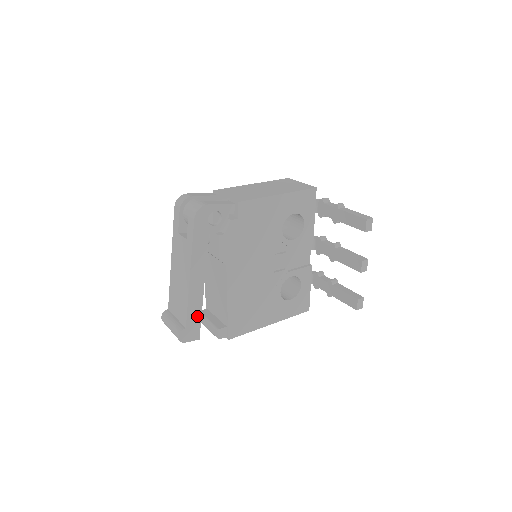
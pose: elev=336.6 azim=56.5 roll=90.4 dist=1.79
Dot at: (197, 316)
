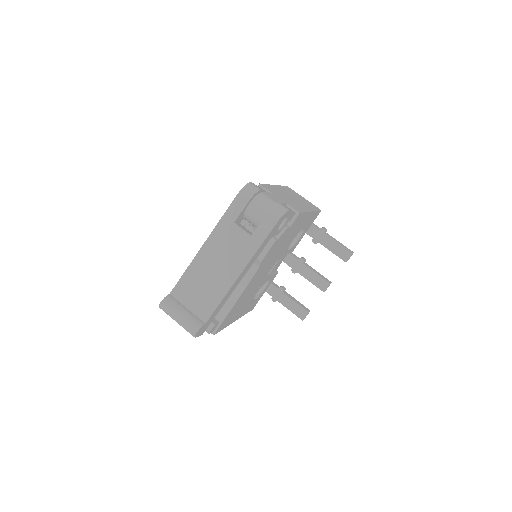
Dot at: (217, 312)
